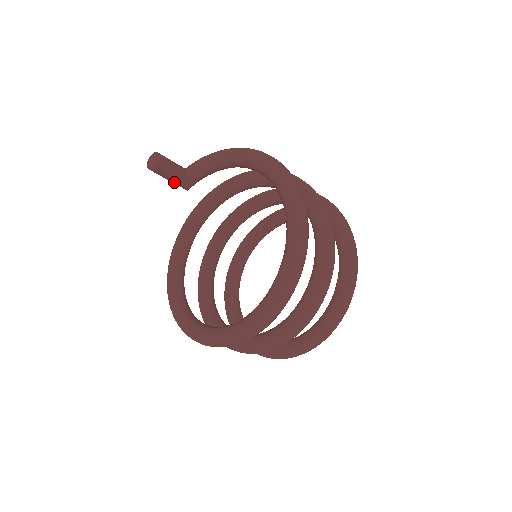
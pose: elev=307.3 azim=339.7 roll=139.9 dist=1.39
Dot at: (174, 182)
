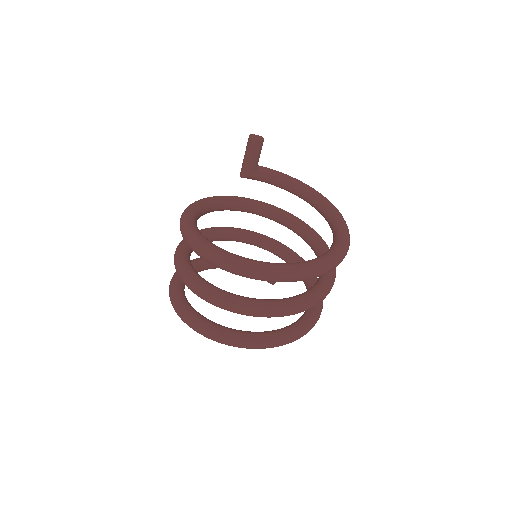
Dot at: (248, 163)
